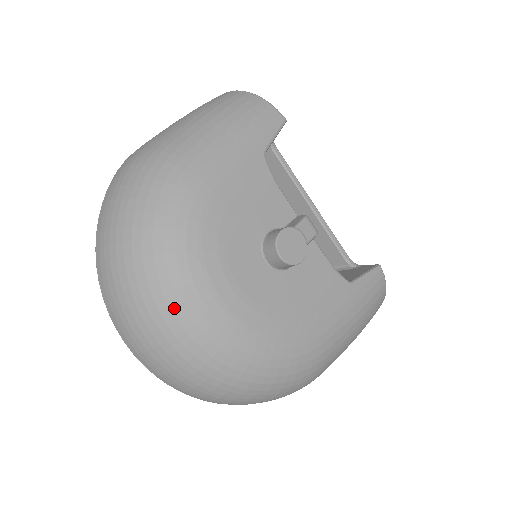
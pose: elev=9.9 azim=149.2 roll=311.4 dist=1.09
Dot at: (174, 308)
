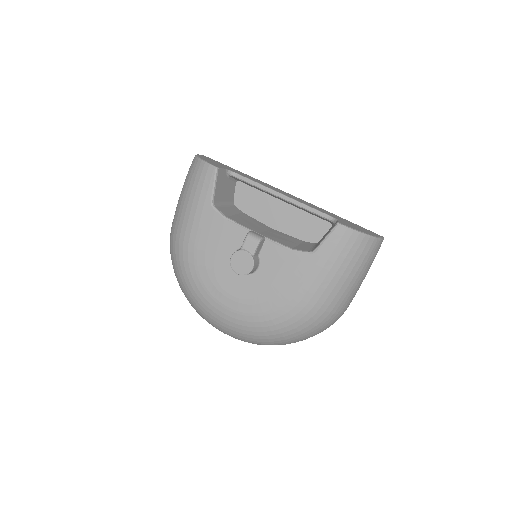
Dot at: (211, 317)
